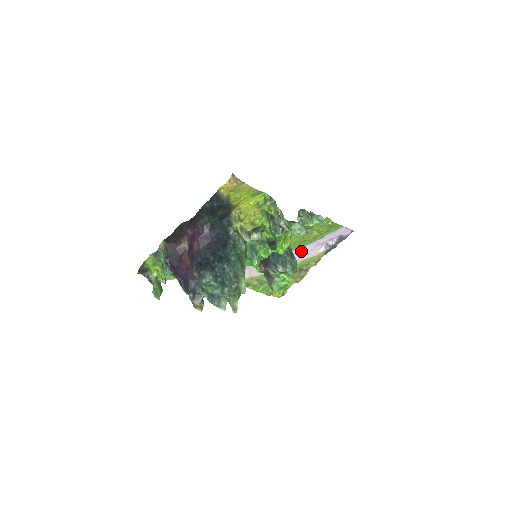
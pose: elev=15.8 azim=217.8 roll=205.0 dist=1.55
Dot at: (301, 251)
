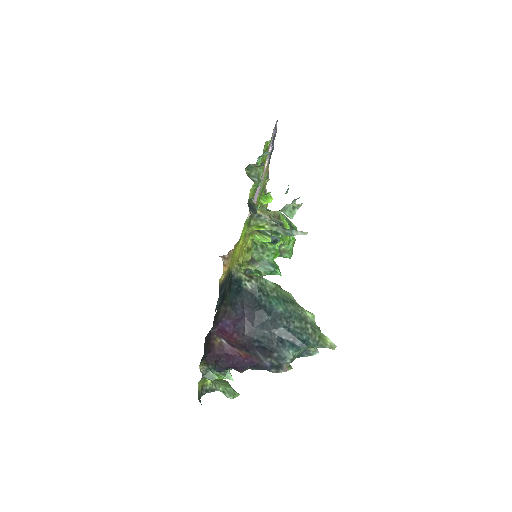
Dot at: (257, 189)
